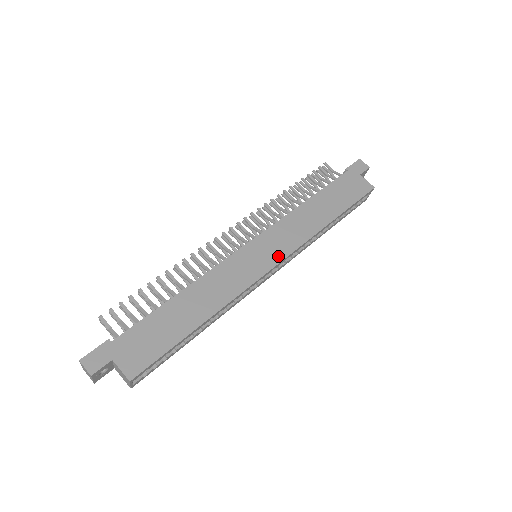
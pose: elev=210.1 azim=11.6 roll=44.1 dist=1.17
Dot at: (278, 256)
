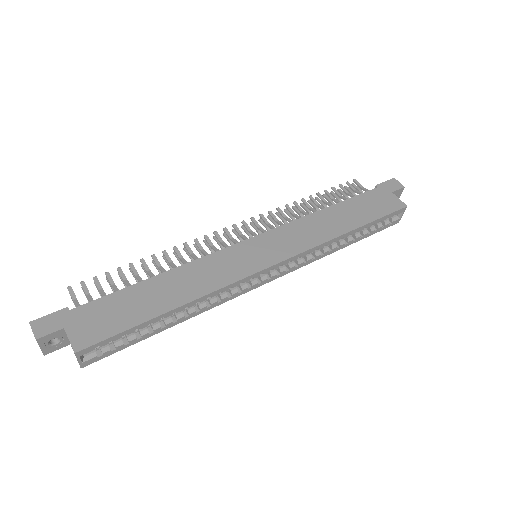
Dot at: (279, 256)
